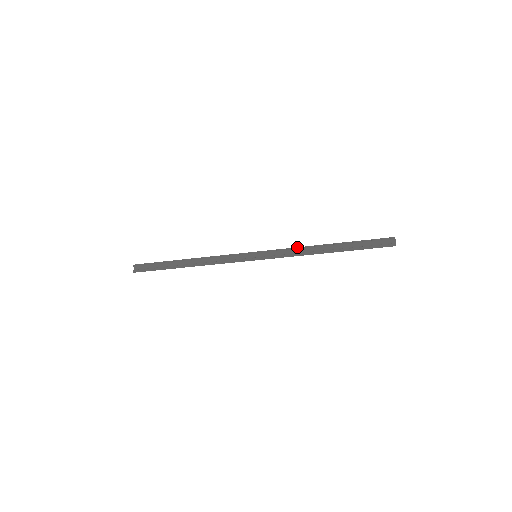
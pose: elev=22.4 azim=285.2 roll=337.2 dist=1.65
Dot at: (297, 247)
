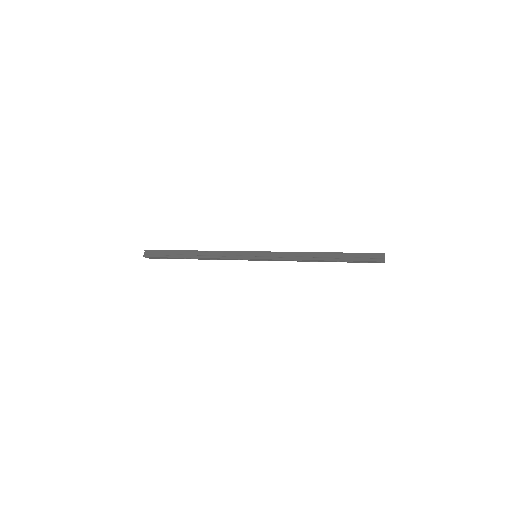
Dot at: (294, 252)
